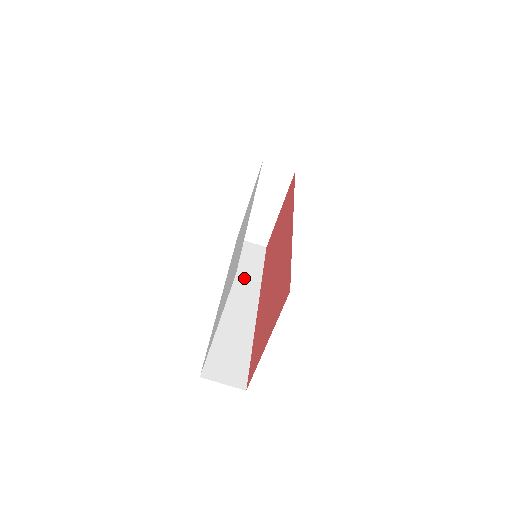
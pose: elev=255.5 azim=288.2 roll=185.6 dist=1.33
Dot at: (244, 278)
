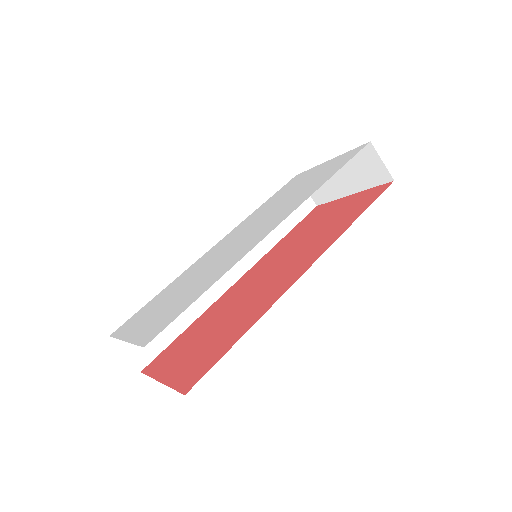
Dot at: occluded
